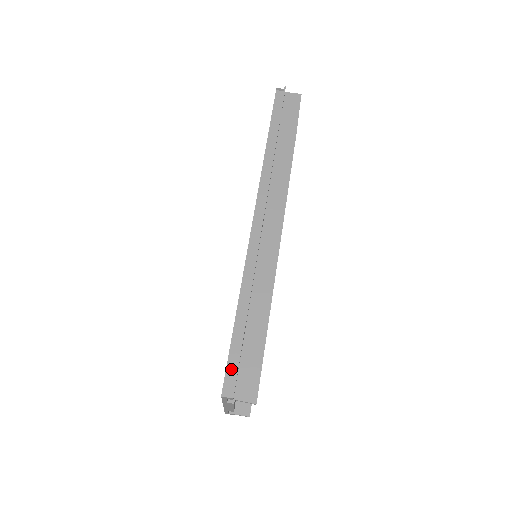
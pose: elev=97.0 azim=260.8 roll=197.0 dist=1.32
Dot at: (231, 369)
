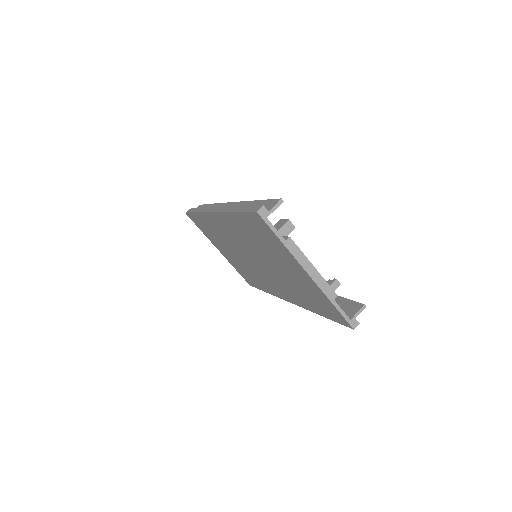
Dot at: (251, 209)
